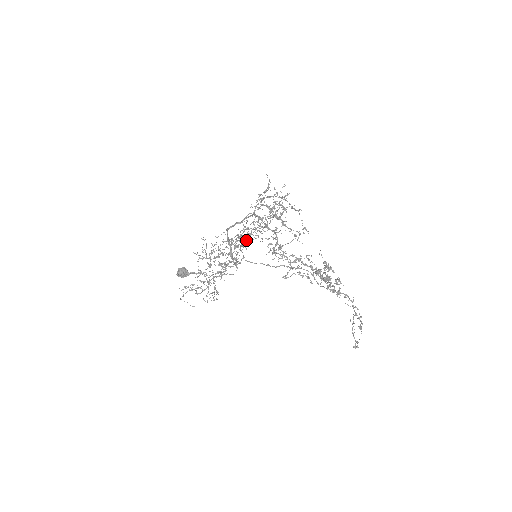
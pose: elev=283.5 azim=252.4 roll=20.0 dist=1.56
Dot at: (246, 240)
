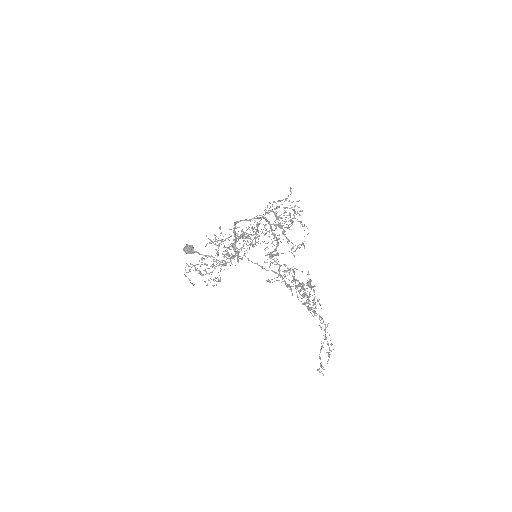
Dot at: (247, 237)
